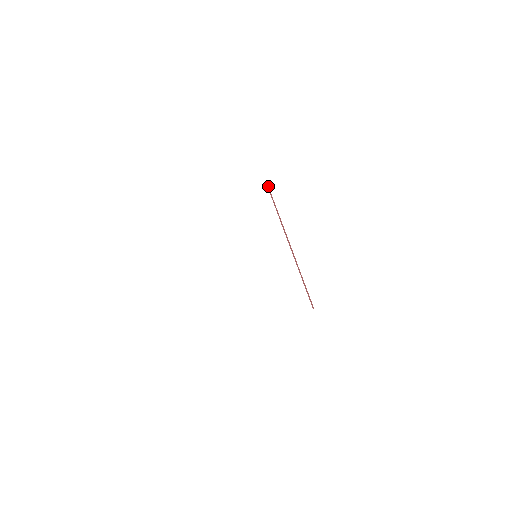
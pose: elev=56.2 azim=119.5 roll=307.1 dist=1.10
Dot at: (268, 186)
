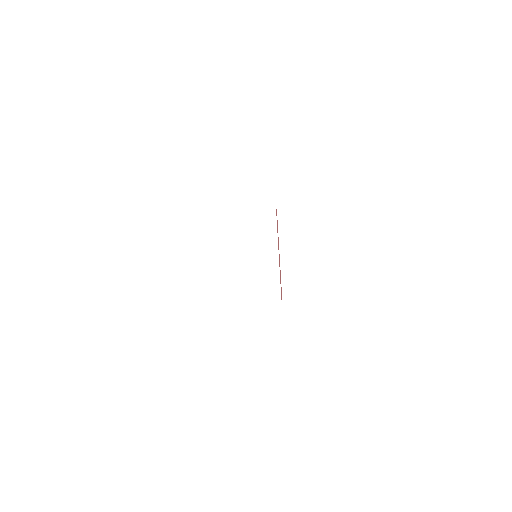
Dot at: occluded
